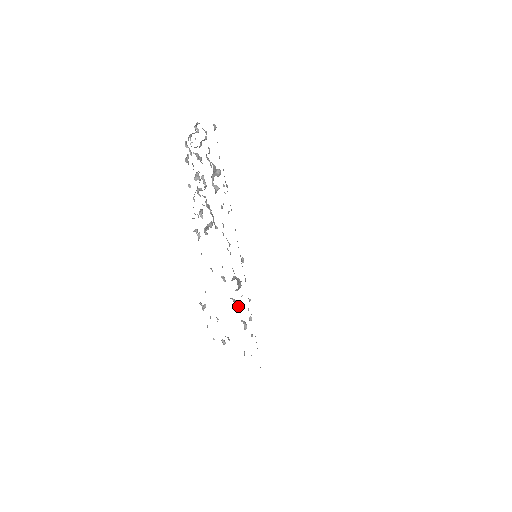
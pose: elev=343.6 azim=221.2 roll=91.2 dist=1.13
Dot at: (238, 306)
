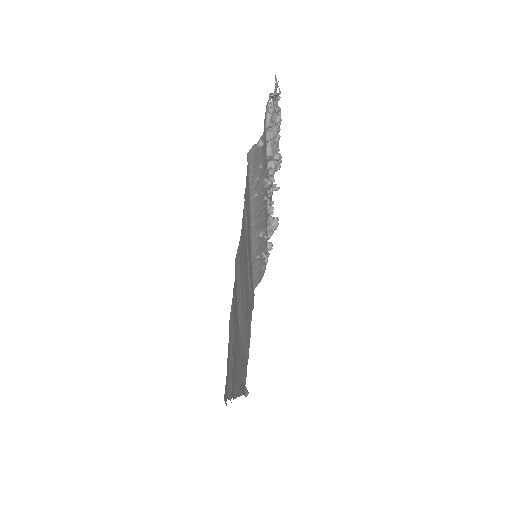
Dot at: occluded
